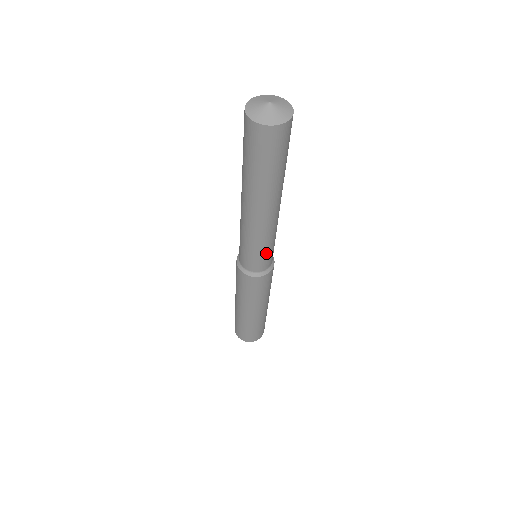
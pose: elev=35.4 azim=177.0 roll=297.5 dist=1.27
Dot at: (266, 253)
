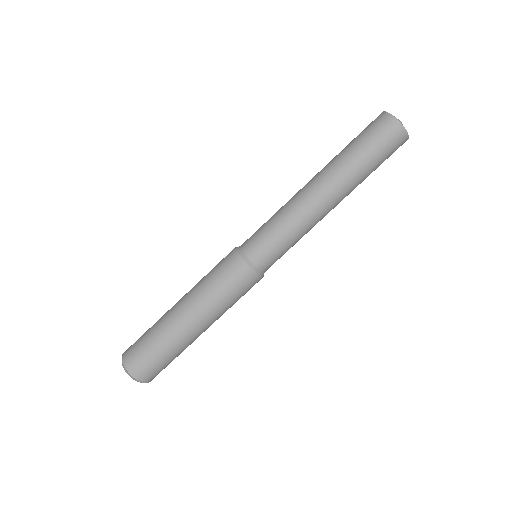
Dot at: (286, 250)
